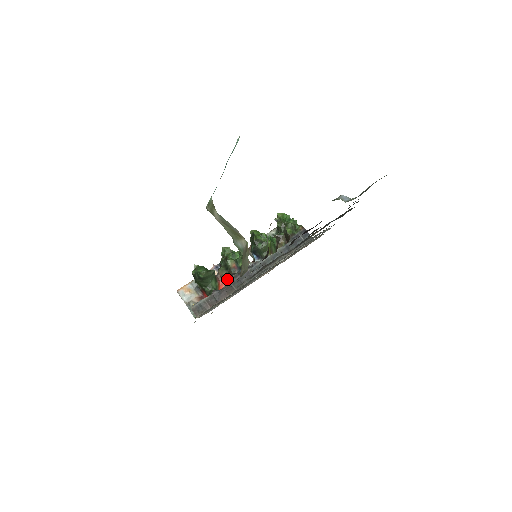
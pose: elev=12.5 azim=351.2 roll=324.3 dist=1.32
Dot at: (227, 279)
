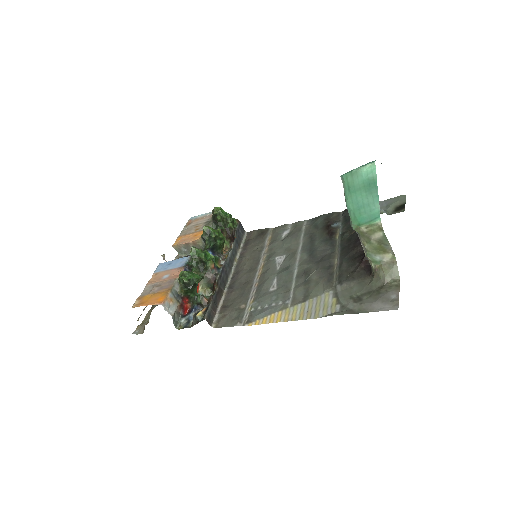
Dot at: (216, 281)
